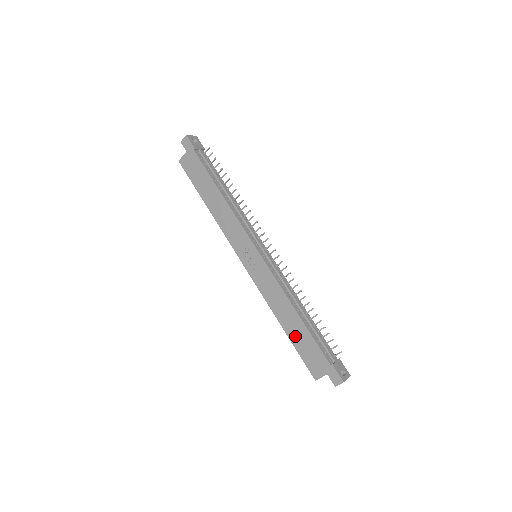
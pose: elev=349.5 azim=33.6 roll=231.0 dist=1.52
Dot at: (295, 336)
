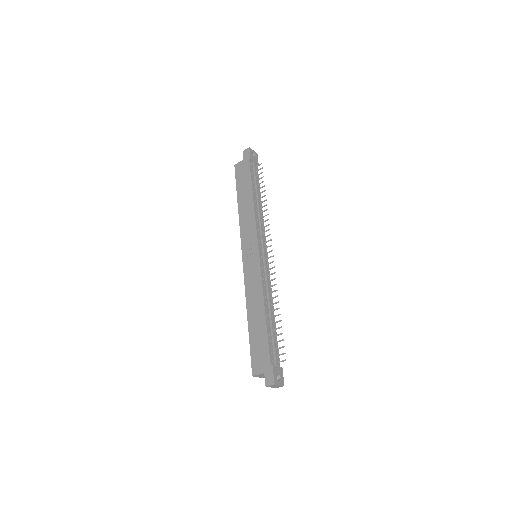
Dot at: (254, 330)
